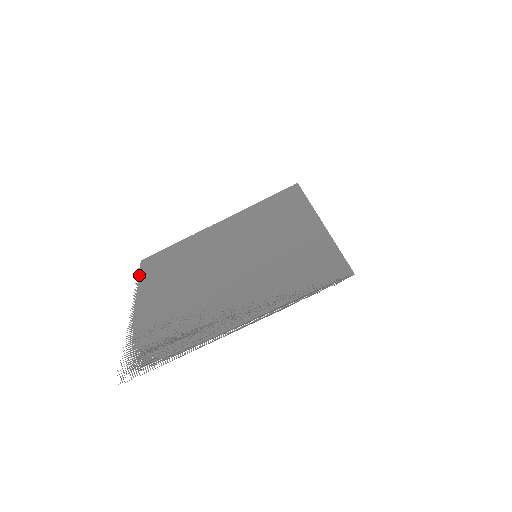
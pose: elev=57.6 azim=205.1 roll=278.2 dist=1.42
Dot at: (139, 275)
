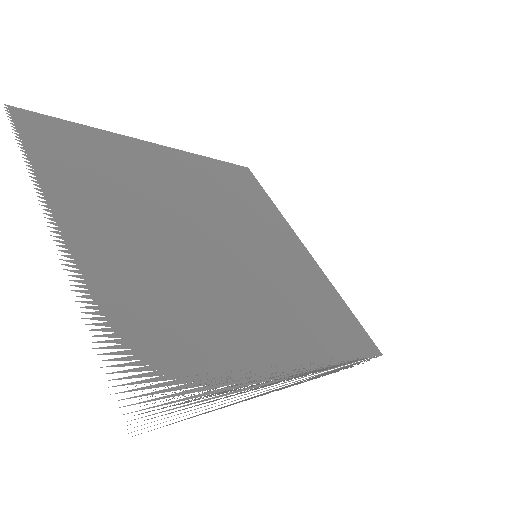
Dot at: (23, 143)
